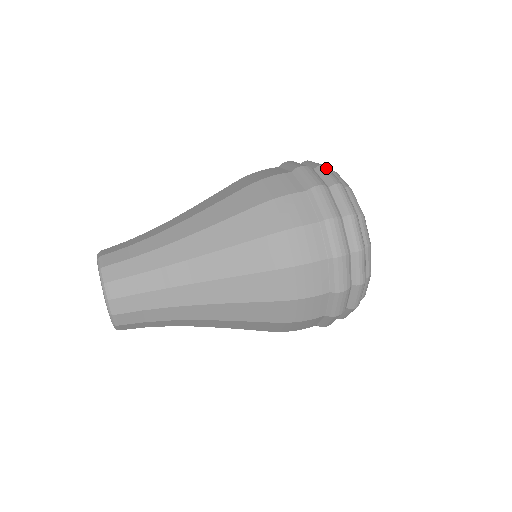
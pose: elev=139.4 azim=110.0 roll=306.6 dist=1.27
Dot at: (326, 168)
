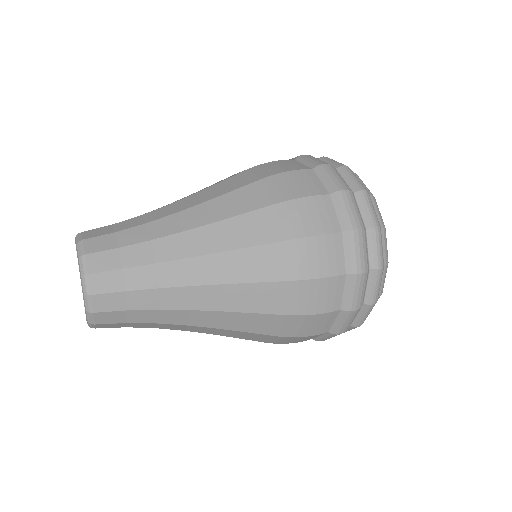
Dot at: (368, 197)
